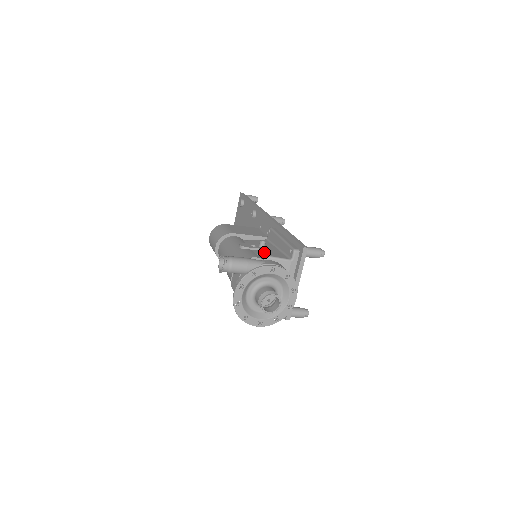
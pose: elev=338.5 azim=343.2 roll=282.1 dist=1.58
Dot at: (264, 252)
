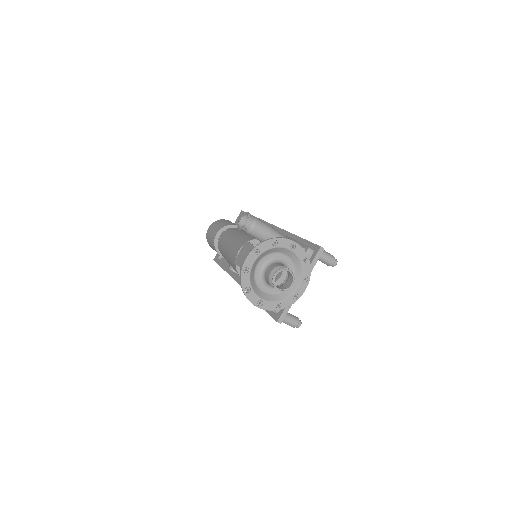
Dot at: occluded
